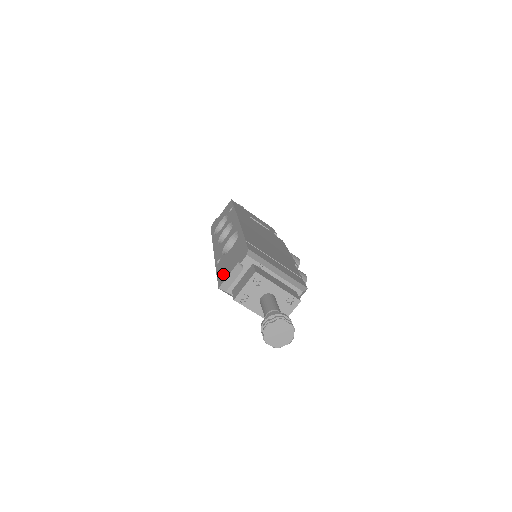
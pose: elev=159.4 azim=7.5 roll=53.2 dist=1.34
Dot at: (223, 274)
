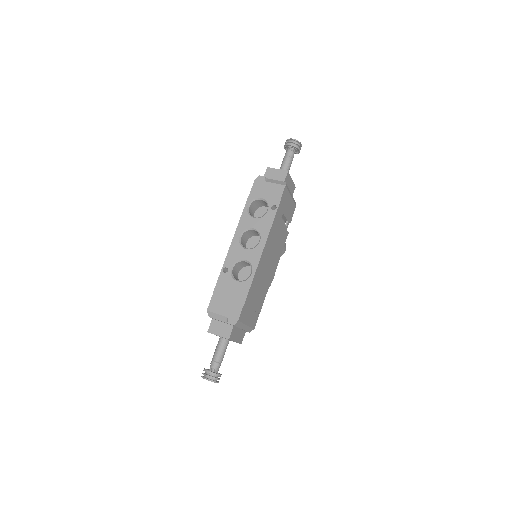
Dot at: (217, 302)
